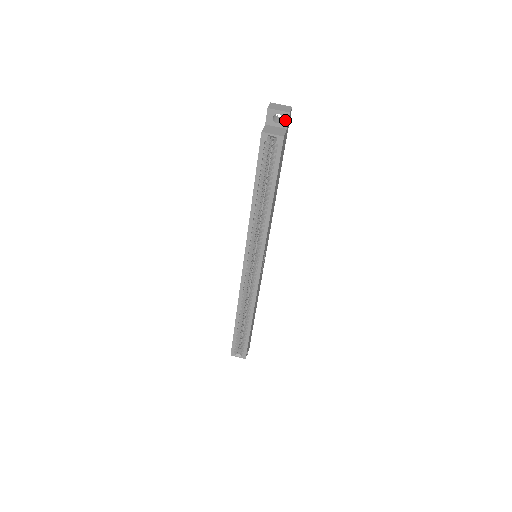
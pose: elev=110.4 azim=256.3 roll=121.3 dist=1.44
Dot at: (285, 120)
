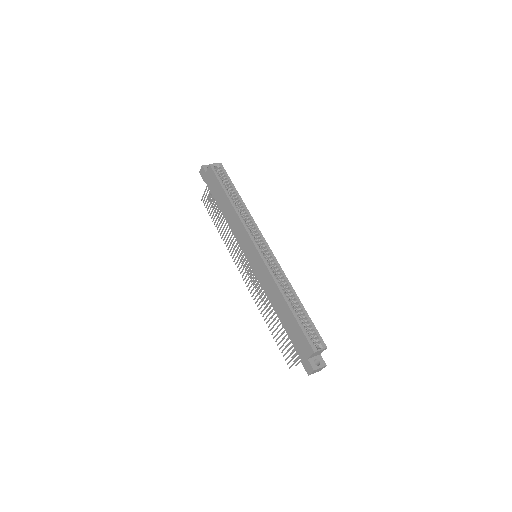
Dot at: occluded
